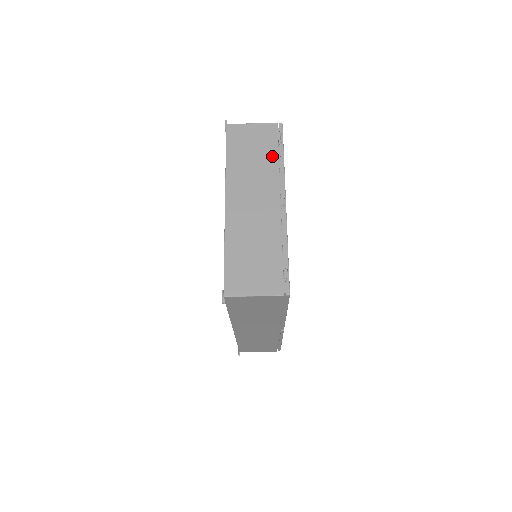
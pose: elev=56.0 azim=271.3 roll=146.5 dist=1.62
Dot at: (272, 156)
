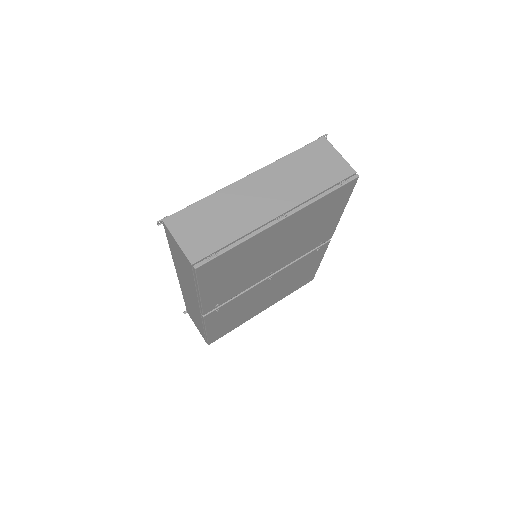
Dot at: (320, 185)
